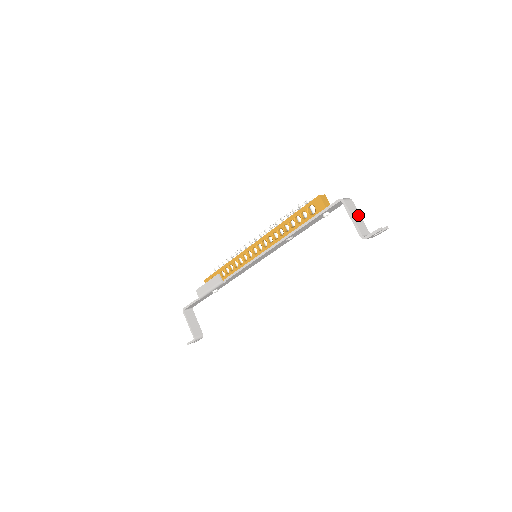
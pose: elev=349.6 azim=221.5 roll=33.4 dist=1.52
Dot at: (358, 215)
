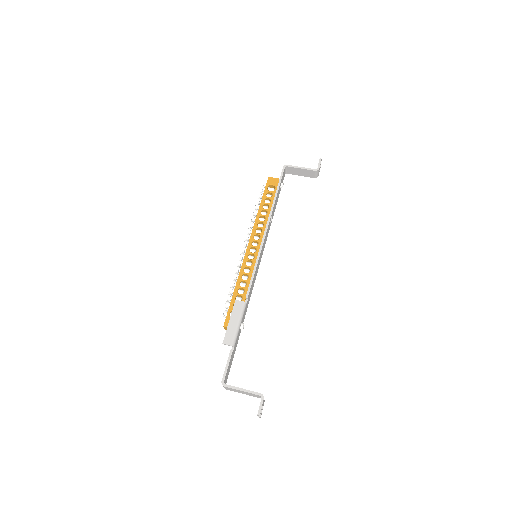
Dot at: (299, 172)
